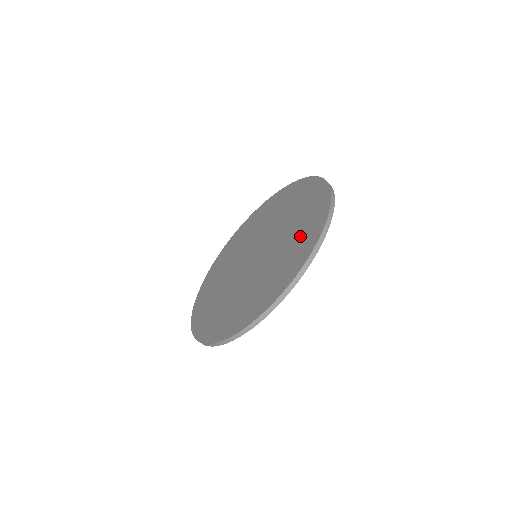
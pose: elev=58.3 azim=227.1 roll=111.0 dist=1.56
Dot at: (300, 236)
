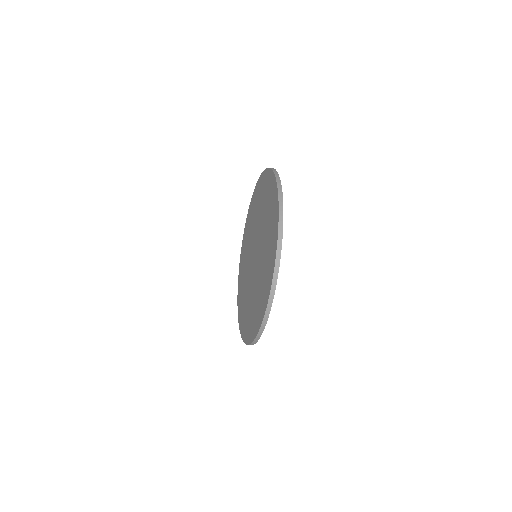
Dot at: (270, 213)
